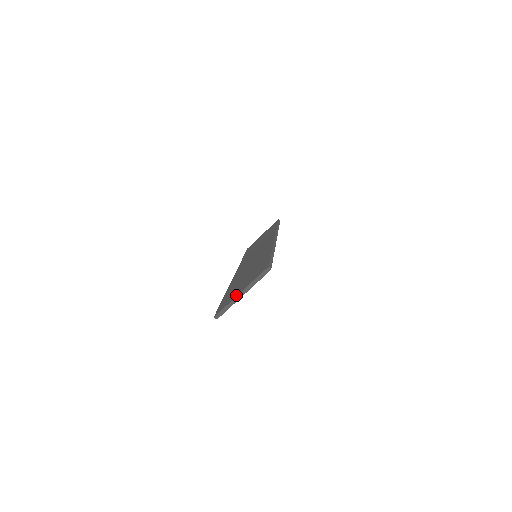
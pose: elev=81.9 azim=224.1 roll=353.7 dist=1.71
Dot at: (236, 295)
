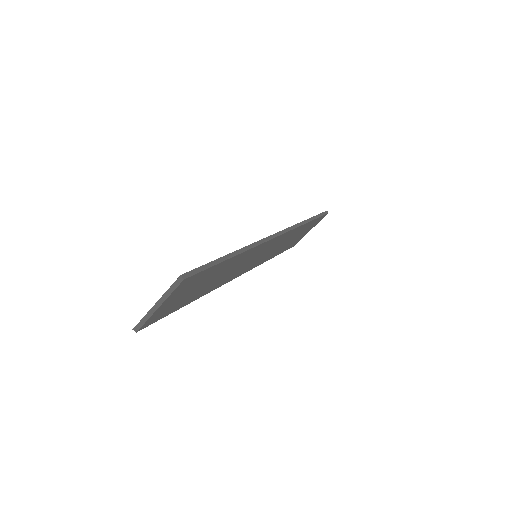
Dot at: (154, 306)
